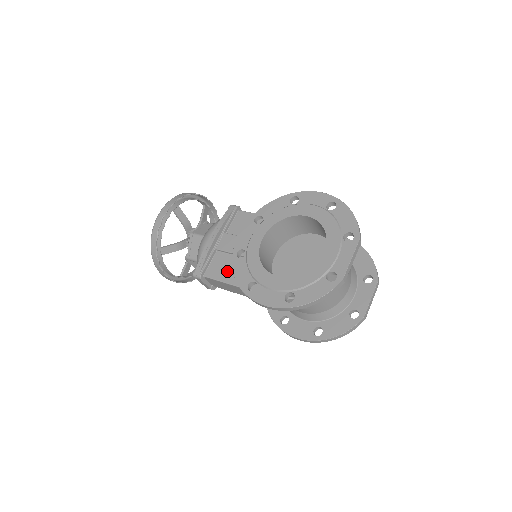
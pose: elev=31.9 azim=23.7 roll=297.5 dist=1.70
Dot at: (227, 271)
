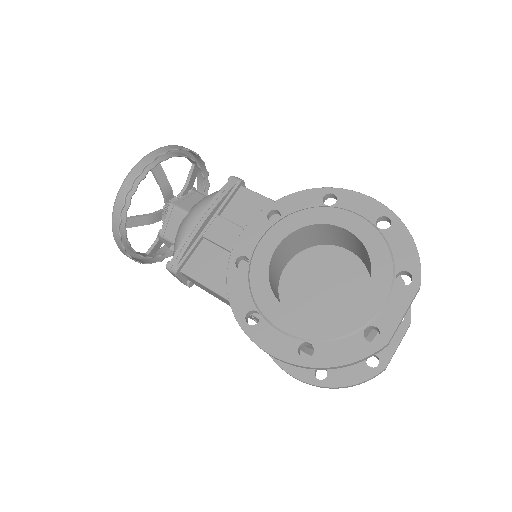
Dot at: (215, 272)
